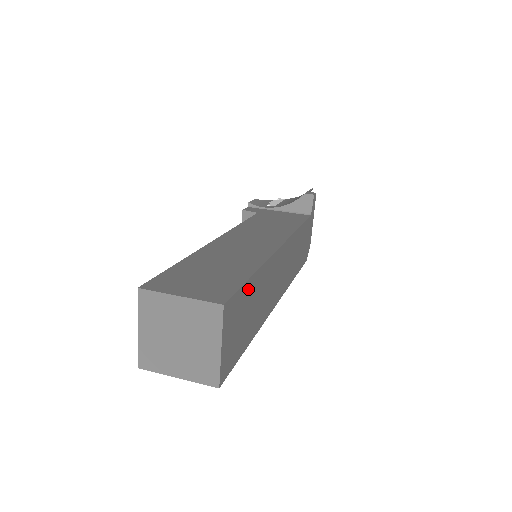
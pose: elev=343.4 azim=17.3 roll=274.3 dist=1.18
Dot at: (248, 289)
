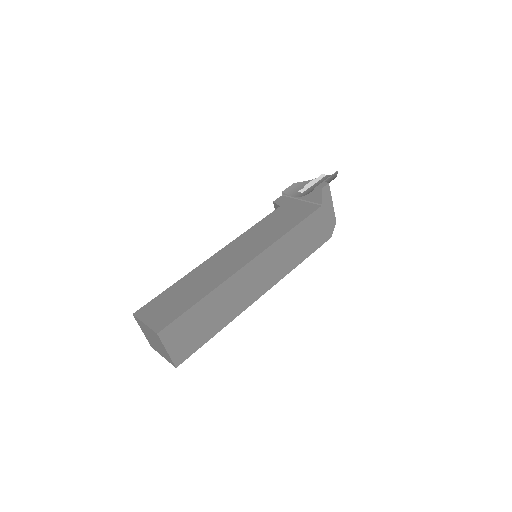
Dot at: (194, 312)
